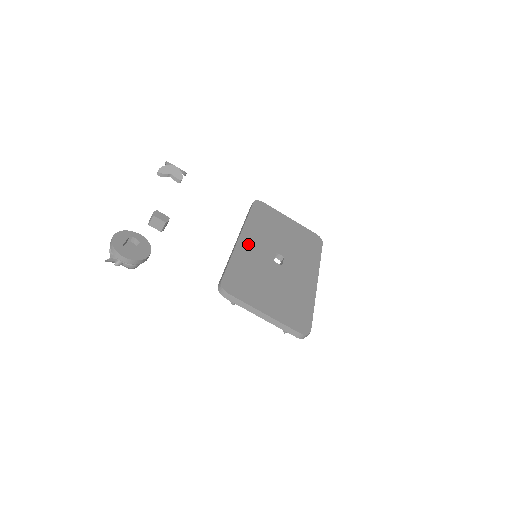
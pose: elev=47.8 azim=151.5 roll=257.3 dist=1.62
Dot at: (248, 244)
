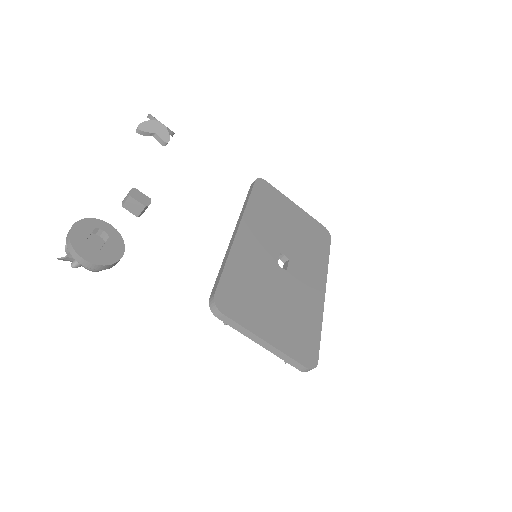
Dot at: (248, 240)
